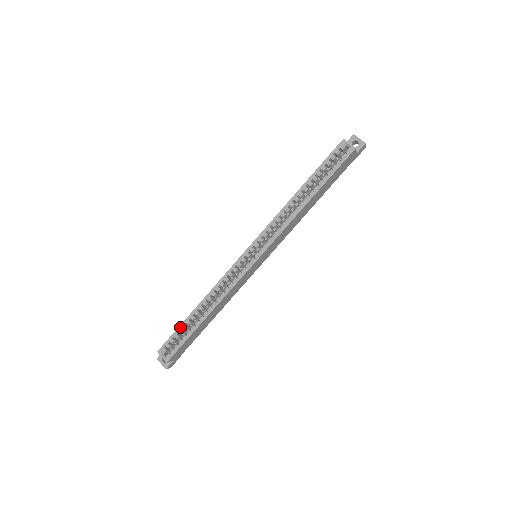
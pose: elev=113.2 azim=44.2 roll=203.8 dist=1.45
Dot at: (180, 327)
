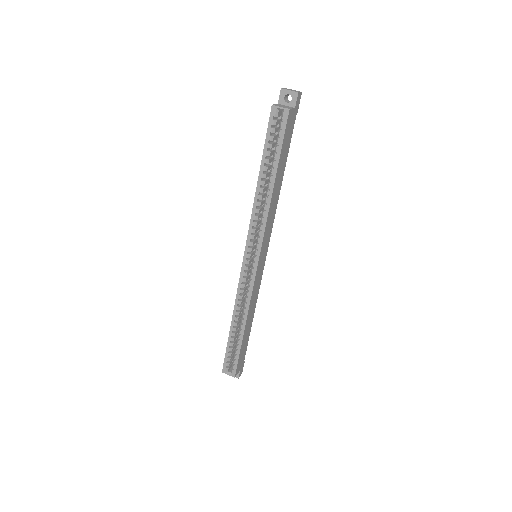
Dot at: (228, 346)
